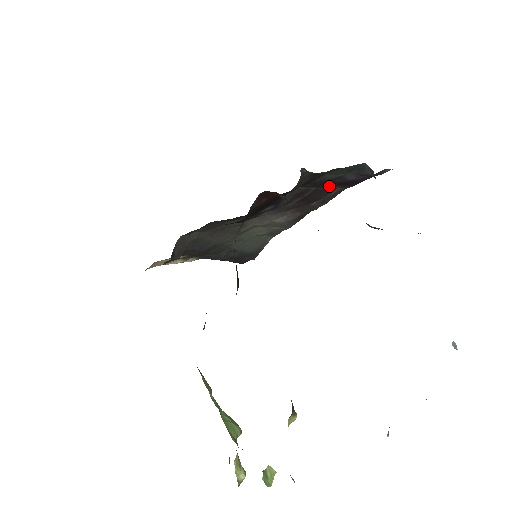
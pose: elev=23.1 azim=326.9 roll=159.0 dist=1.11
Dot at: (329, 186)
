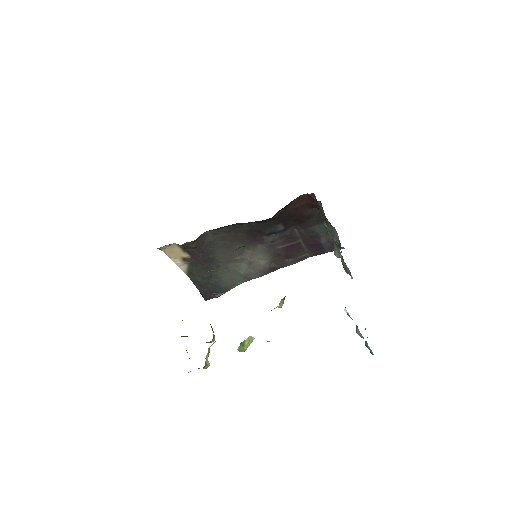
Dot at: (308, 244)
